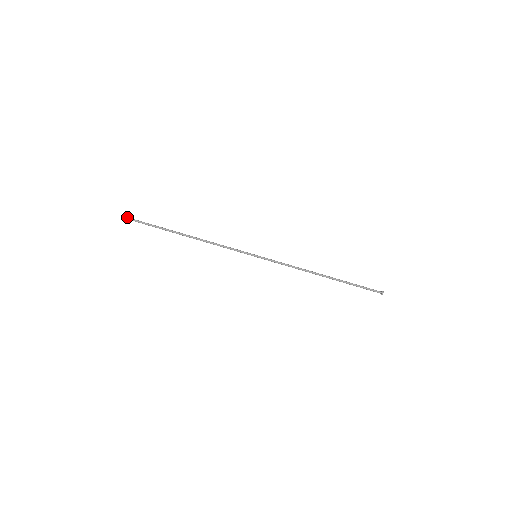
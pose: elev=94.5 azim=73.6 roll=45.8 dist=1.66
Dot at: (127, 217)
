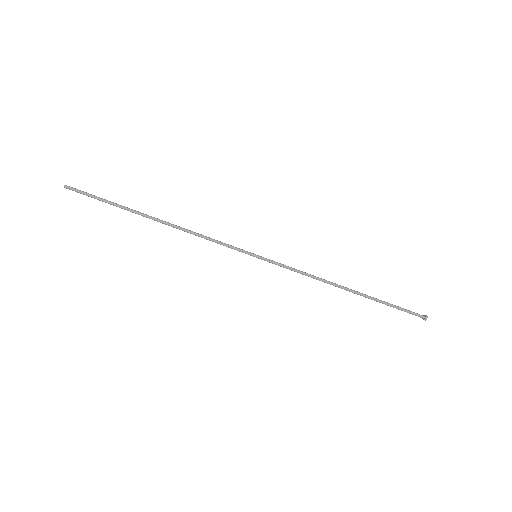
Dot at: (65, 185)
